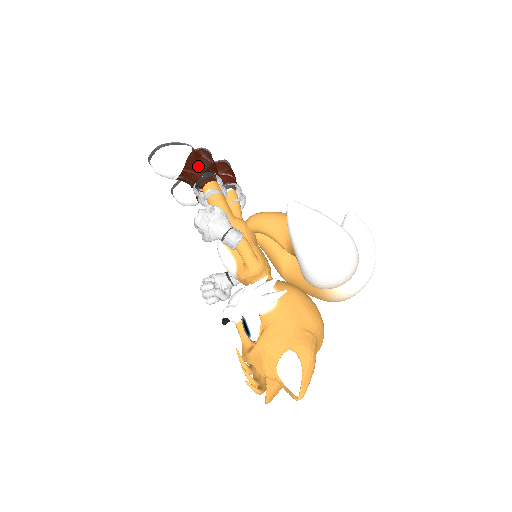
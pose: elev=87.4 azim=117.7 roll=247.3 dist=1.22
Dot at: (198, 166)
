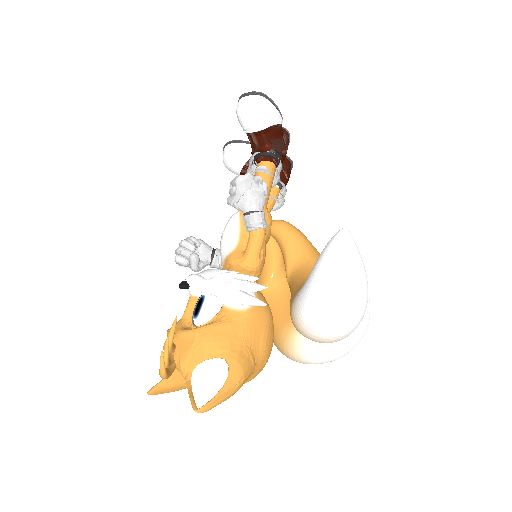
Dot at: (275, 140)
